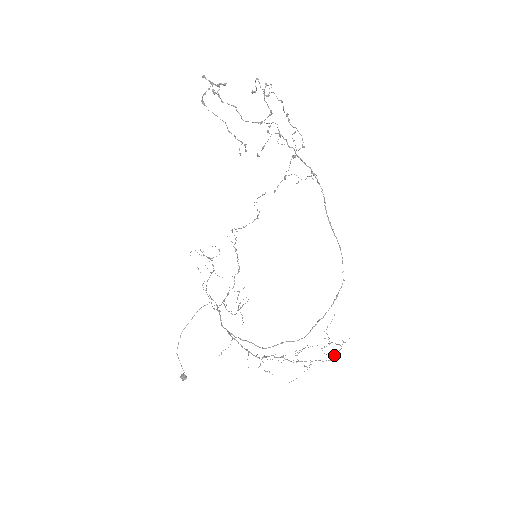
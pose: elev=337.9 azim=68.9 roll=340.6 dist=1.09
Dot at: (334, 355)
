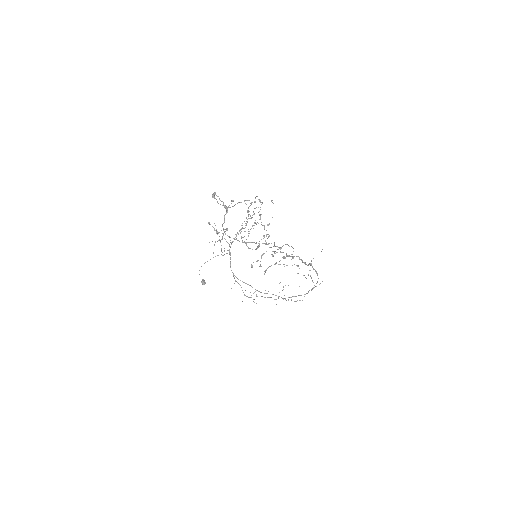
Dot at: (305, 294)
